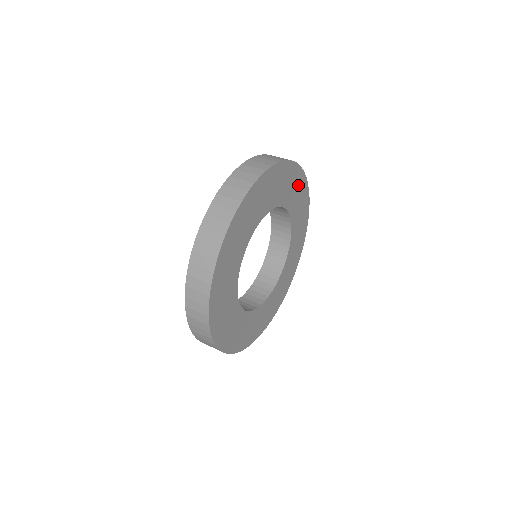
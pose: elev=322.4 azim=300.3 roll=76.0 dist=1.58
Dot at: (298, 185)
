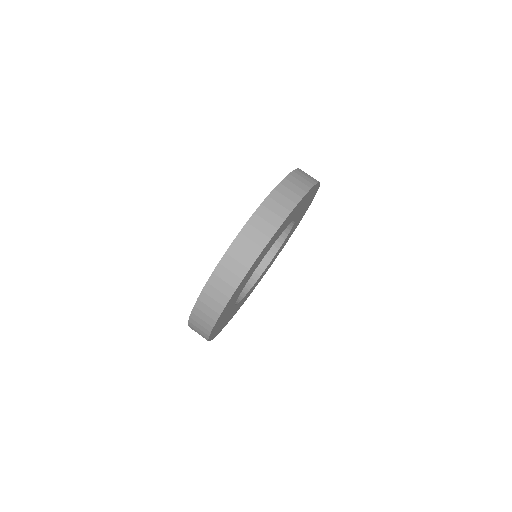
Dot at: (305, 199)
